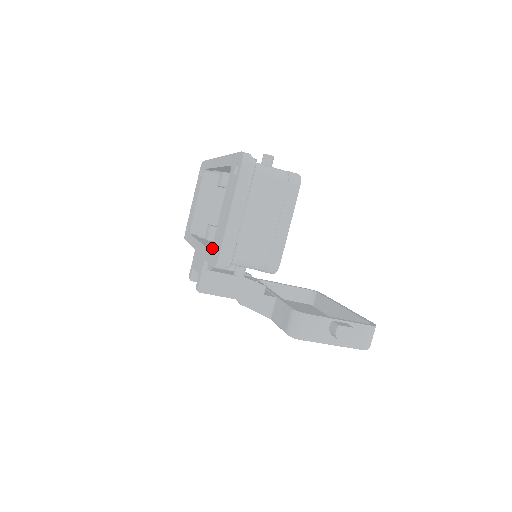
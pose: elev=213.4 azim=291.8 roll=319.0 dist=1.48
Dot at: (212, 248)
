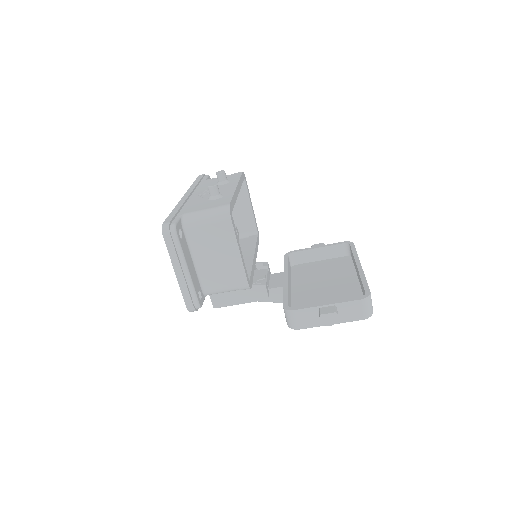
Dot at: occluded
